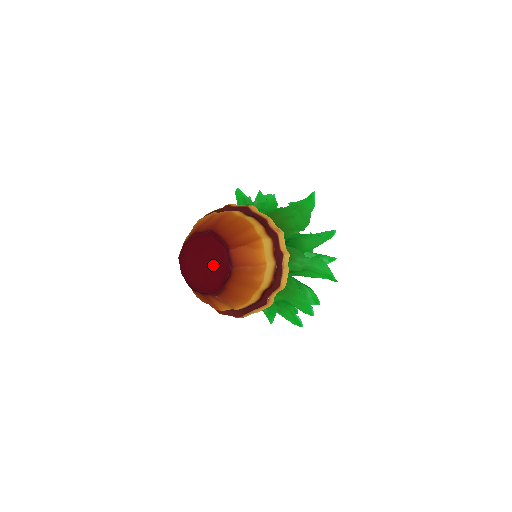
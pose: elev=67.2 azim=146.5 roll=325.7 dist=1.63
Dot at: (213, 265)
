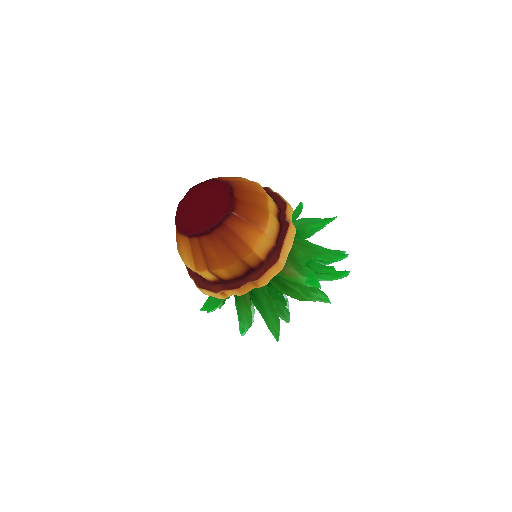
Dot at: (211, 196)
